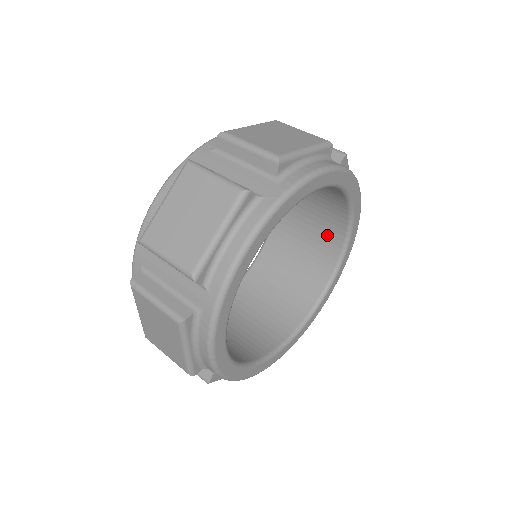
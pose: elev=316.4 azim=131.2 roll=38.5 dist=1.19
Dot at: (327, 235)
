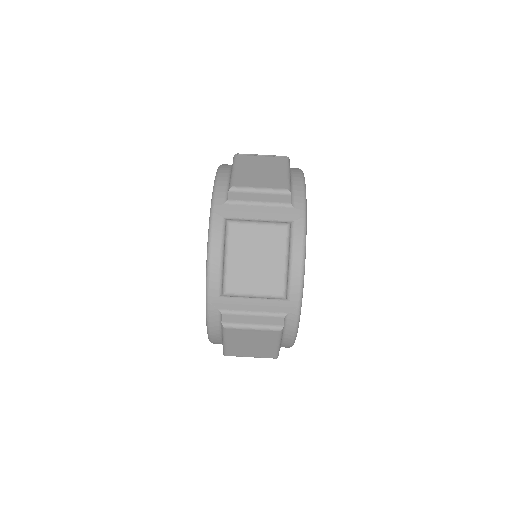
Dot at: occluded
